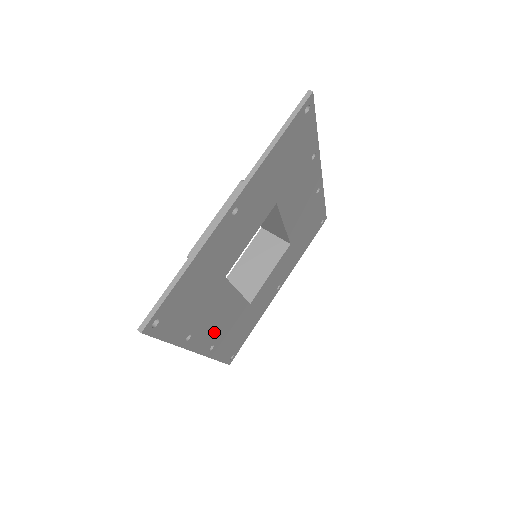
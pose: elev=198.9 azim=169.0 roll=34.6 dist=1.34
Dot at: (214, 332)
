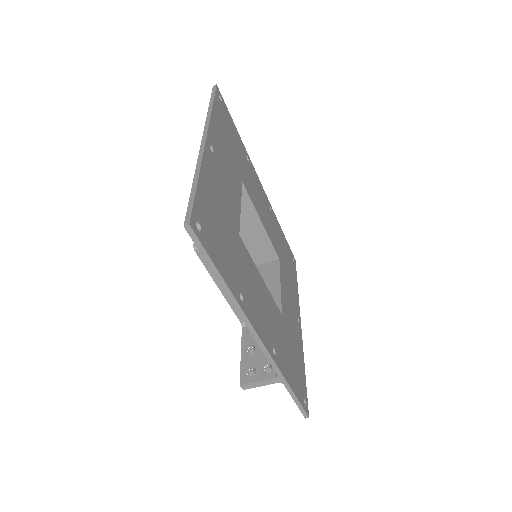
Dot at: (265, 323)
